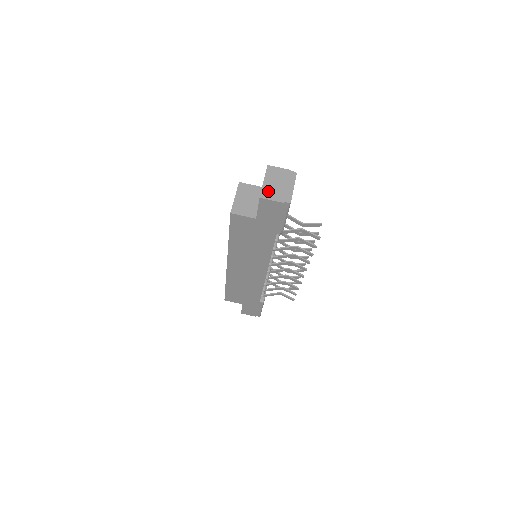
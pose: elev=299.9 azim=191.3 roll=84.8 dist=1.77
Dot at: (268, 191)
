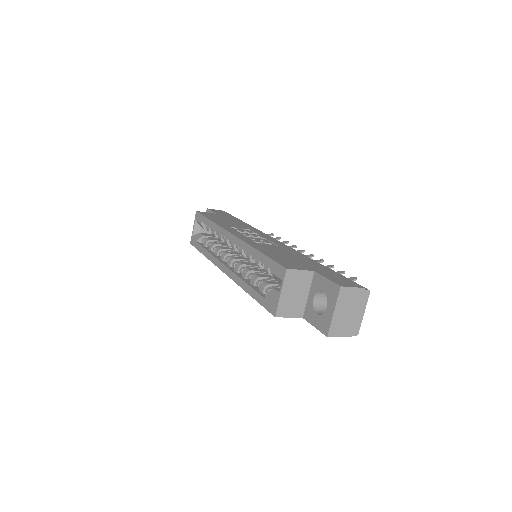
Dot at: (337, 326)
